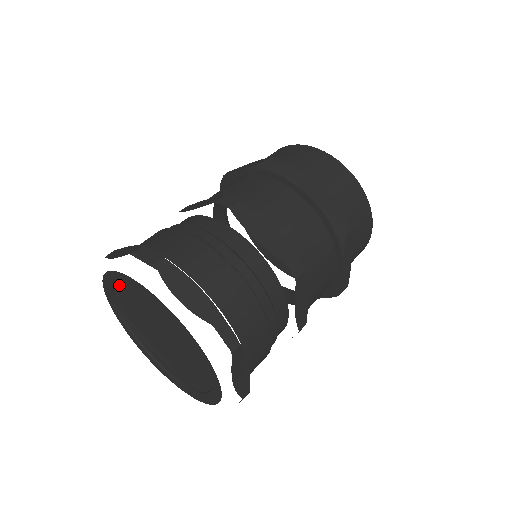
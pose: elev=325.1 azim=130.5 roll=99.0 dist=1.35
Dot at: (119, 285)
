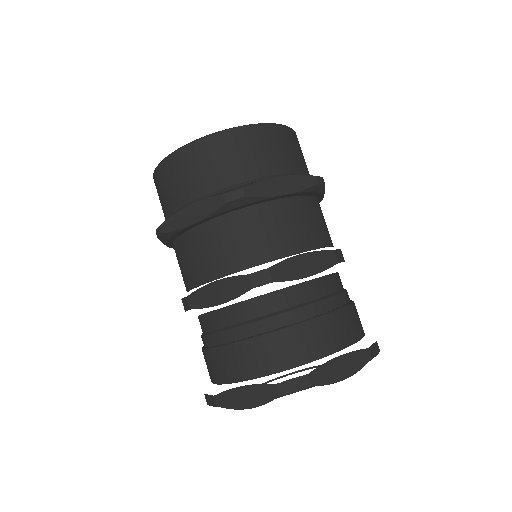
Dot at: occluded
